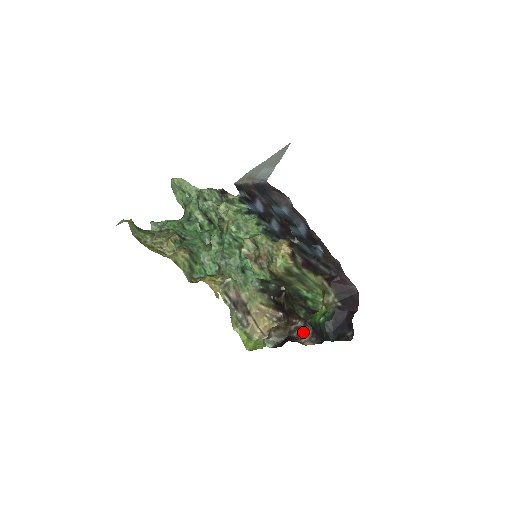
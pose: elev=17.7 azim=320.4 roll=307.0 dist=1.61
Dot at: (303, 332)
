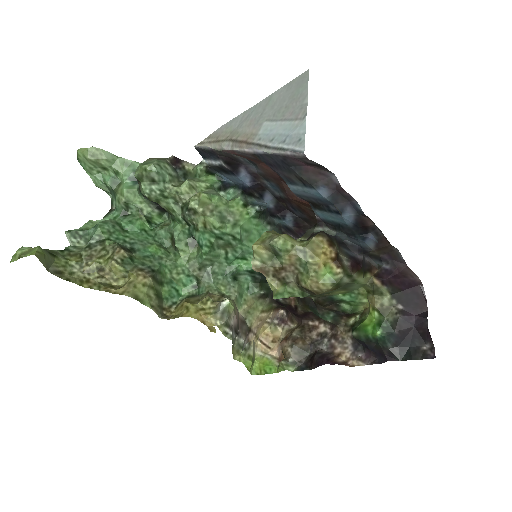
Dot at: (337, 343)
